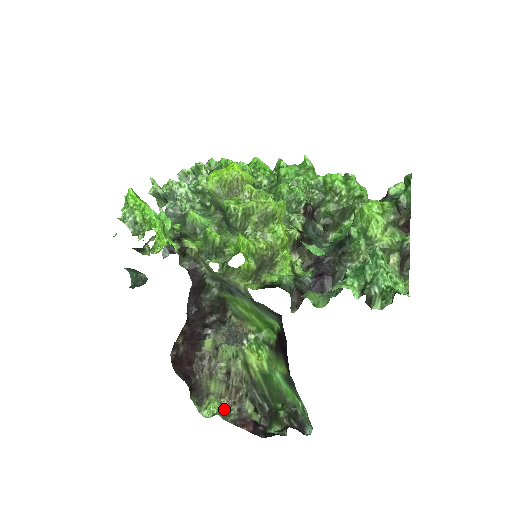
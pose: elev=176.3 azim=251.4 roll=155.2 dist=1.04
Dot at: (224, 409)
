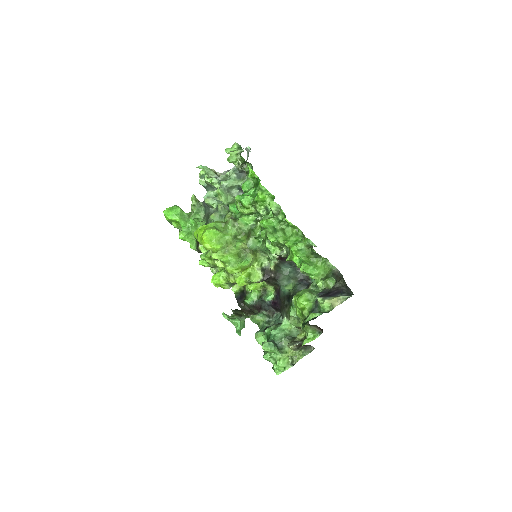
Dot at: occluded
